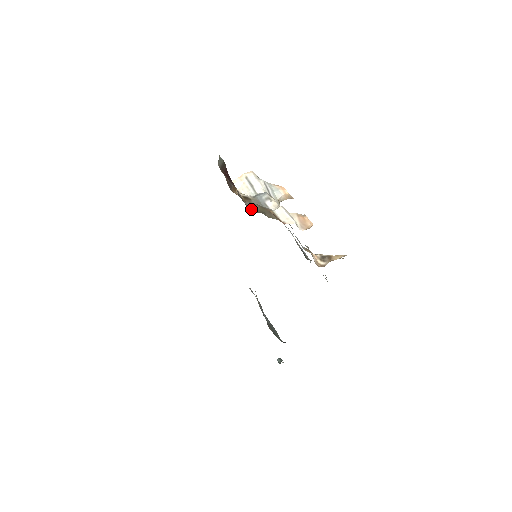
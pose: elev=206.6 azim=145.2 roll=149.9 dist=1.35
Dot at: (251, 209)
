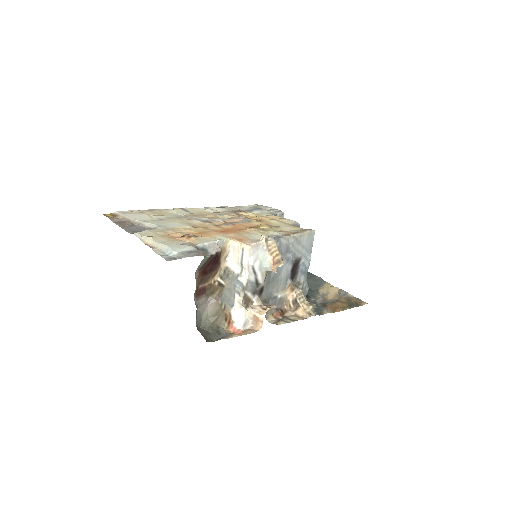
Dot at: (207, 313)
